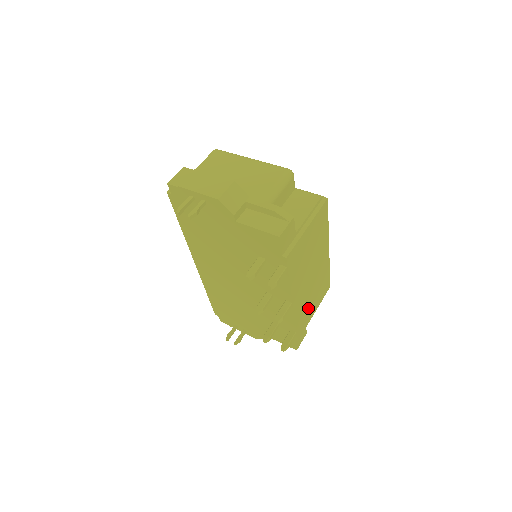
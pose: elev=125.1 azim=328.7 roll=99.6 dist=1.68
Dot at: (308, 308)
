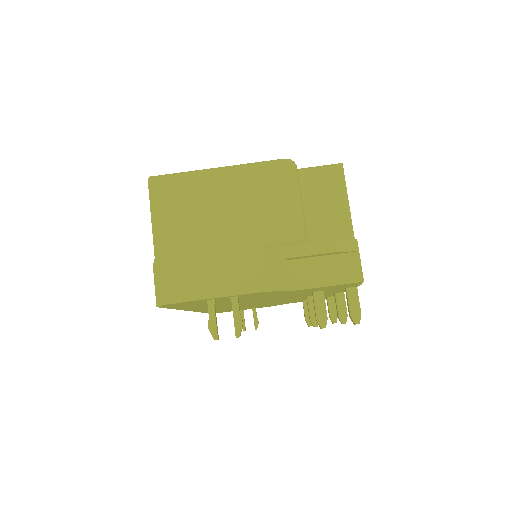
Dot at: occluded
